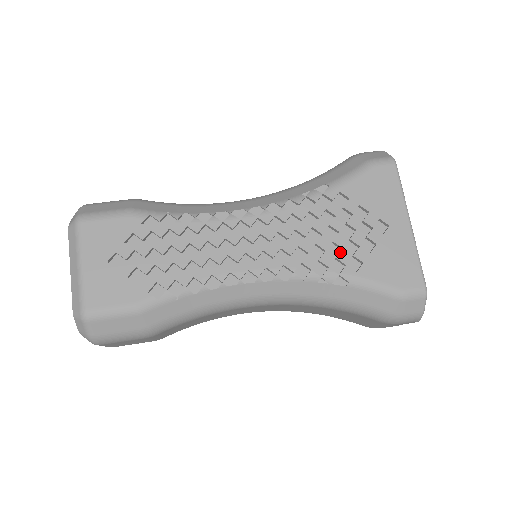
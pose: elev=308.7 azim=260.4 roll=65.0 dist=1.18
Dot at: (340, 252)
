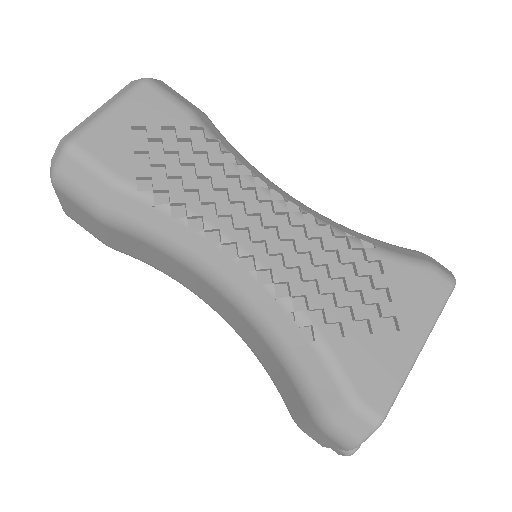
Dot at: (332, 307)
